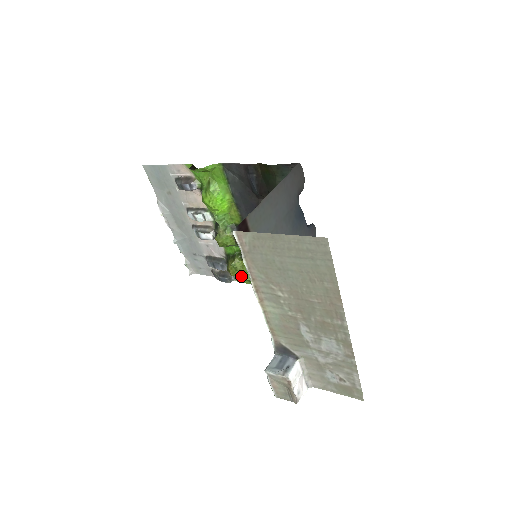
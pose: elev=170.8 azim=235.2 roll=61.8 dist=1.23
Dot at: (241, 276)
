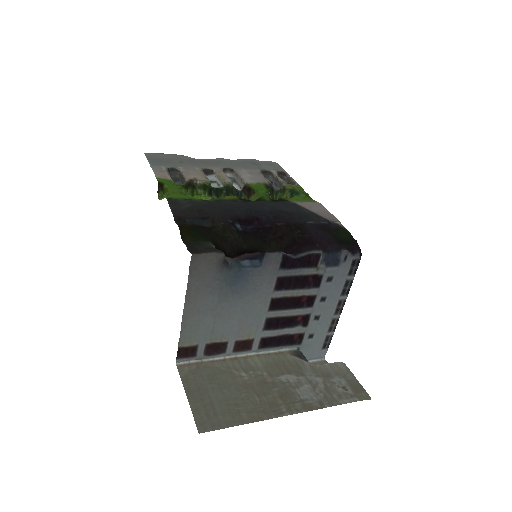
Dot at: occluded
